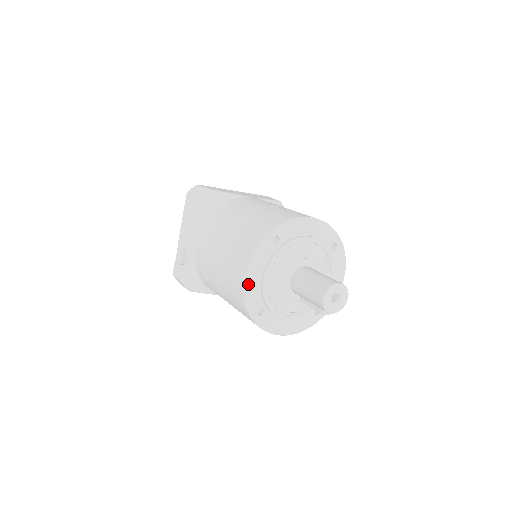
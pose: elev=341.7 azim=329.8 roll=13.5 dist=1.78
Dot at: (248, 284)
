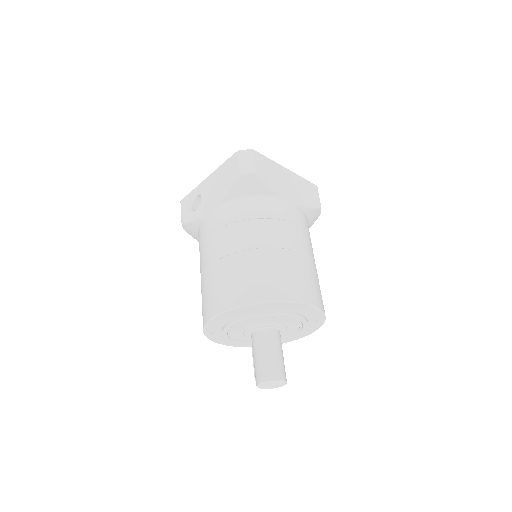
Dot at: (215, 320)
